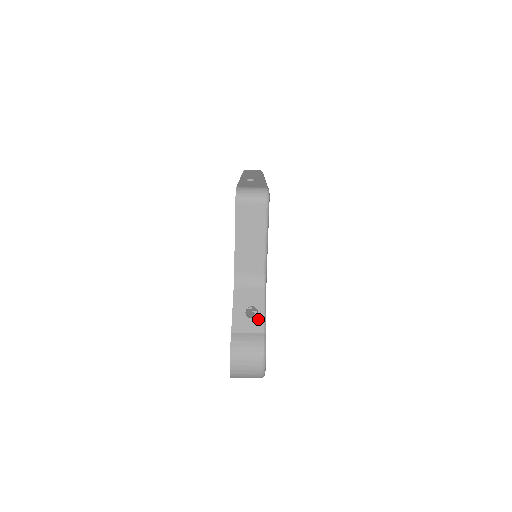
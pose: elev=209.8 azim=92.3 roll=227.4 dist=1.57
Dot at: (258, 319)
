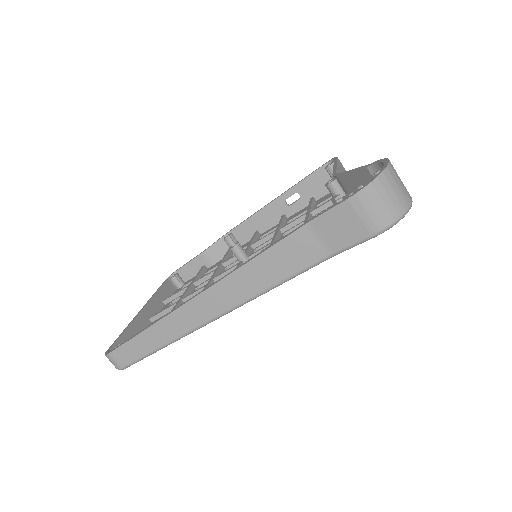
Dot at: occluded
